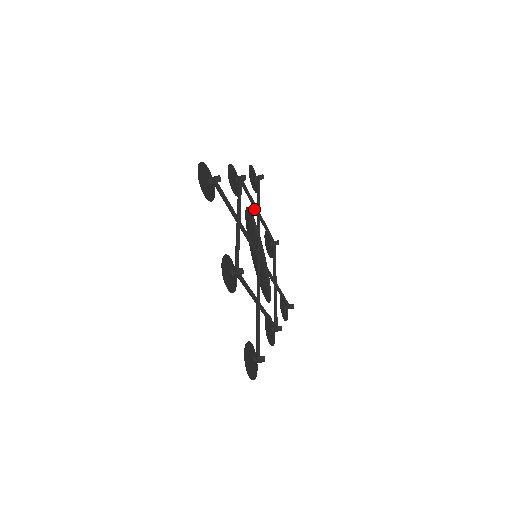
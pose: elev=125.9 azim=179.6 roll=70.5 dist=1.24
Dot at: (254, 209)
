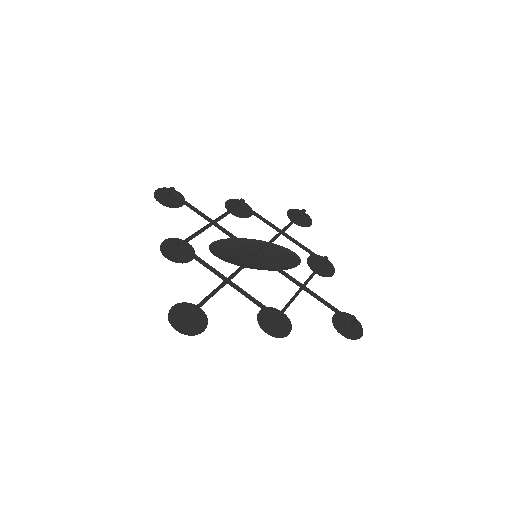
Dot at: occluded
